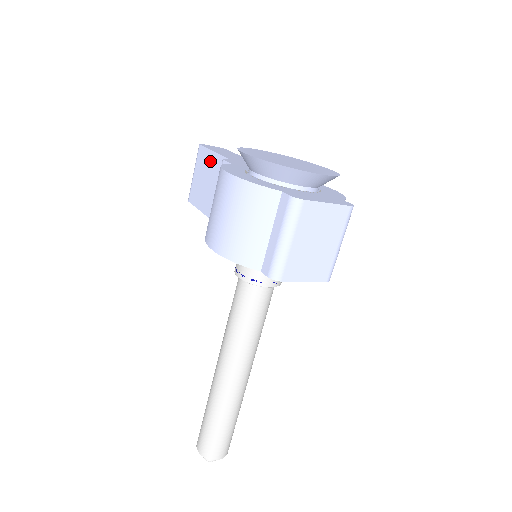
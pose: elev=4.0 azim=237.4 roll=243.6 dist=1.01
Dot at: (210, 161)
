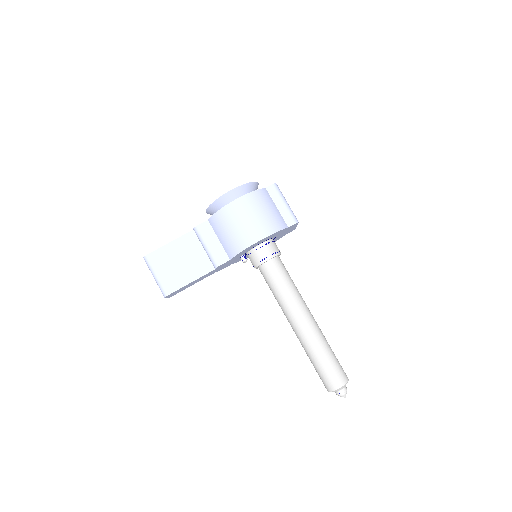
Dot at: (172, 249)
